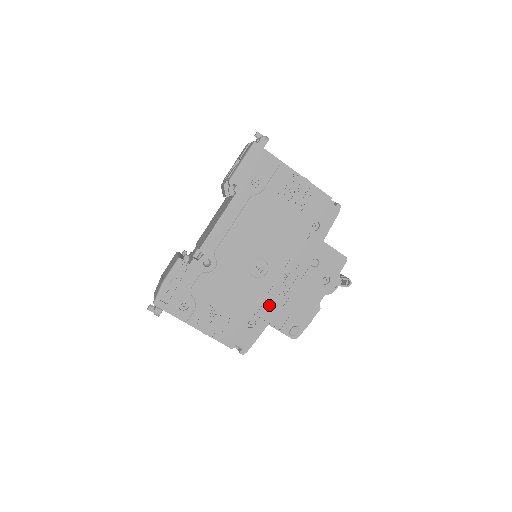
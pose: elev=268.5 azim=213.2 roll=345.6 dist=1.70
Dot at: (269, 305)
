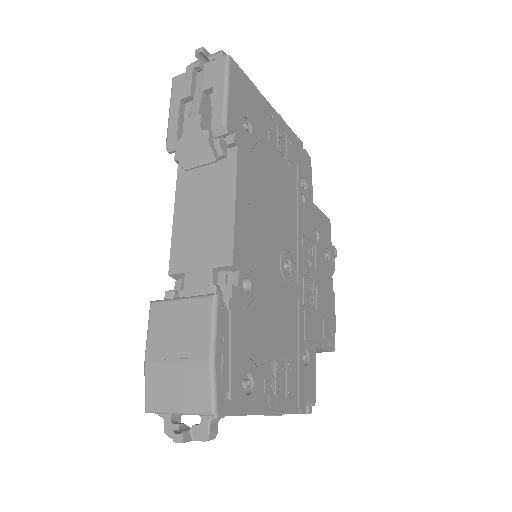
Dot at: (308, 318)
